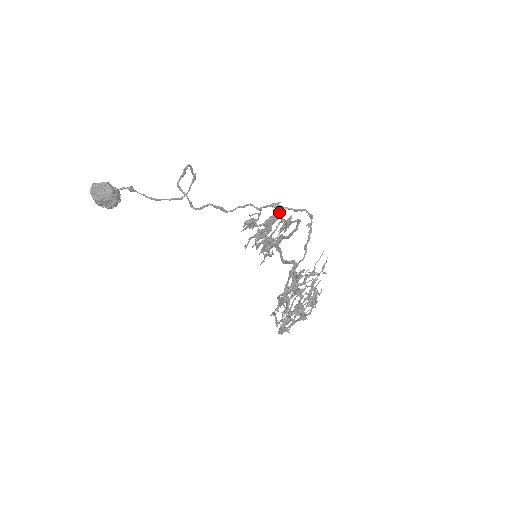
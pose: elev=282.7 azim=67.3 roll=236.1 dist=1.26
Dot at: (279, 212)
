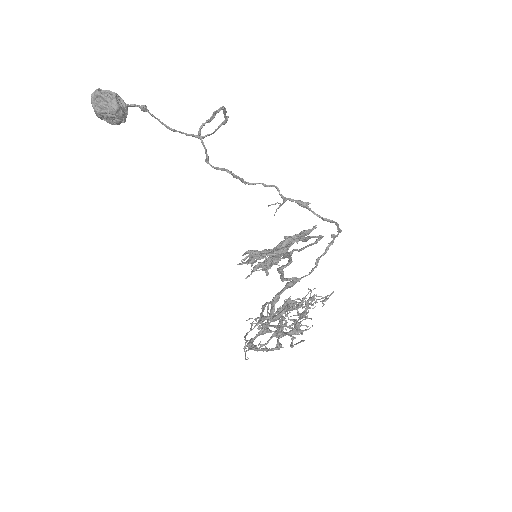
Dot at: (299, 234)
